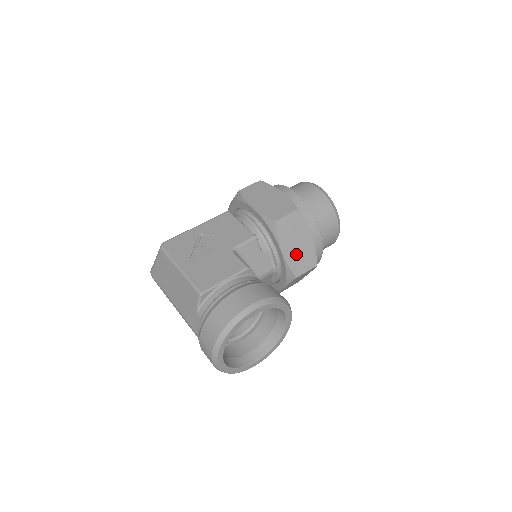
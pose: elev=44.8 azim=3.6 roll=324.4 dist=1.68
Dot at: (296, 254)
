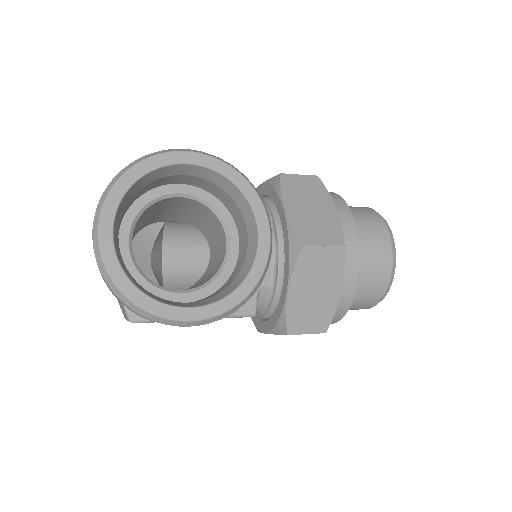
Dot at: (307, 218)
